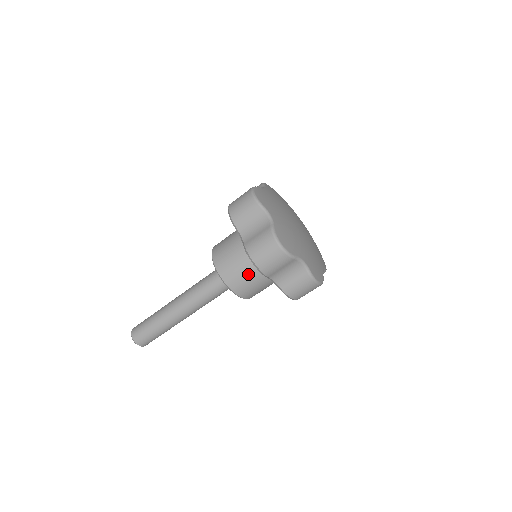
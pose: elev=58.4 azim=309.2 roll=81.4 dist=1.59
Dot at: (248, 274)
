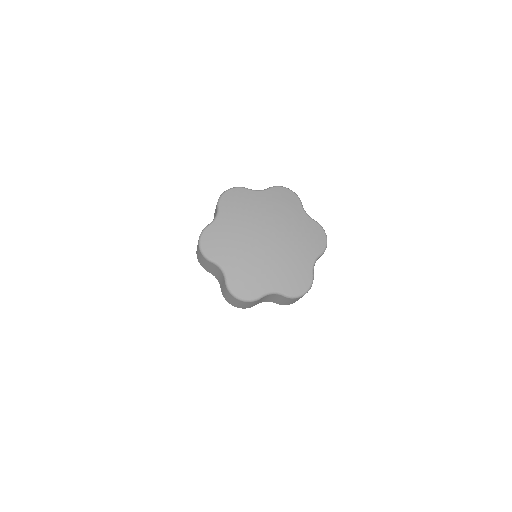
Dot at: occluded
